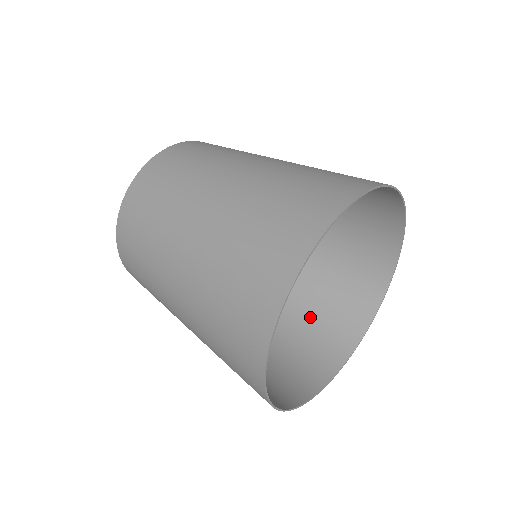
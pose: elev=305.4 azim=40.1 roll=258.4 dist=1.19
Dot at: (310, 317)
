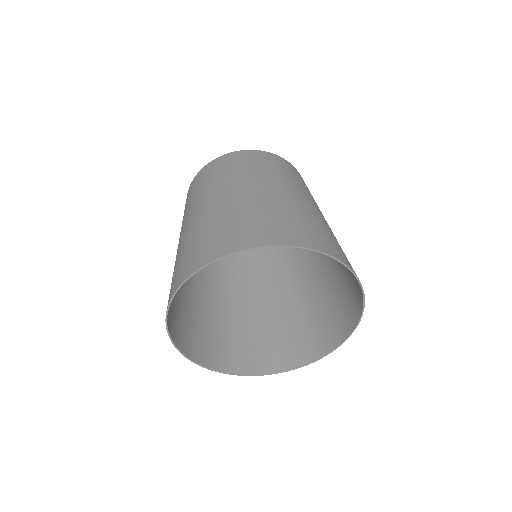
Dot at: (281, 328)
